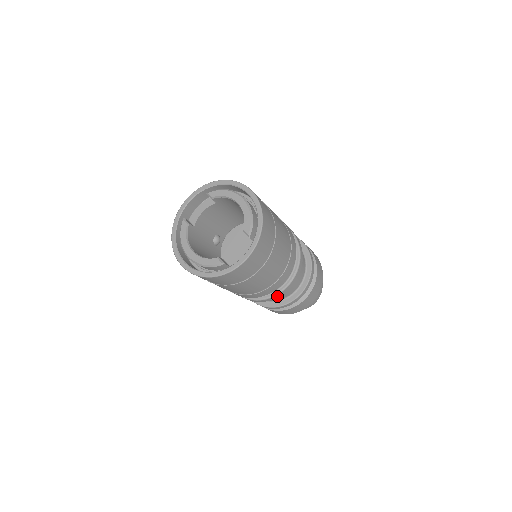
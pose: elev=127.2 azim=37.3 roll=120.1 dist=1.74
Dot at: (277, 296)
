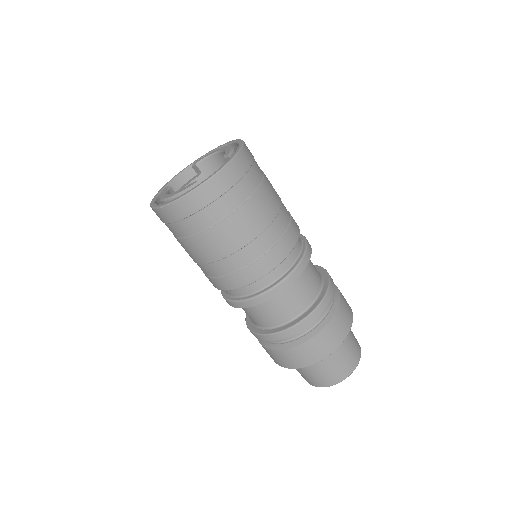
Dot at: (284, 285)
